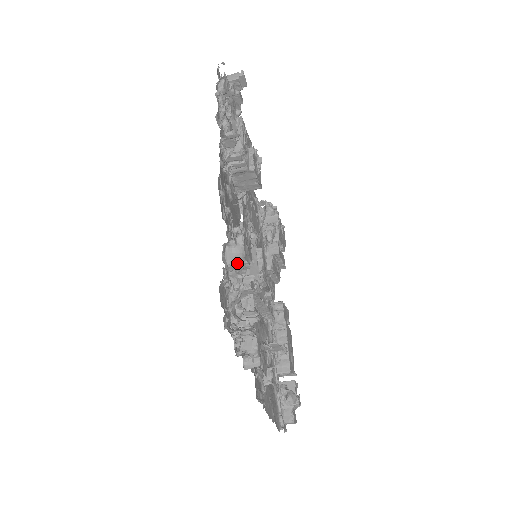
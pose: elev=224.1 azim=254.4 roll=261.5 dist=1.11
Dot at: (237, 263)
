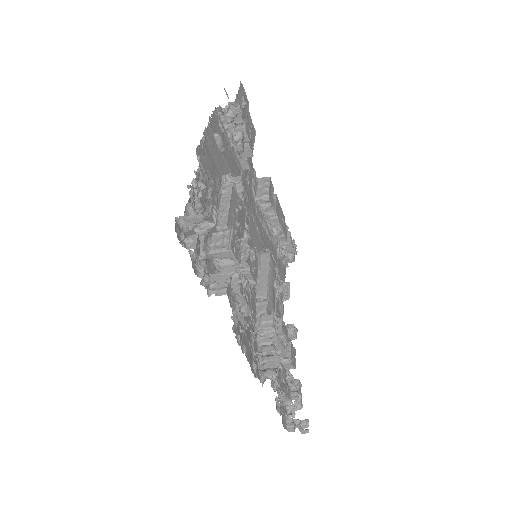
Dot at: occluded
